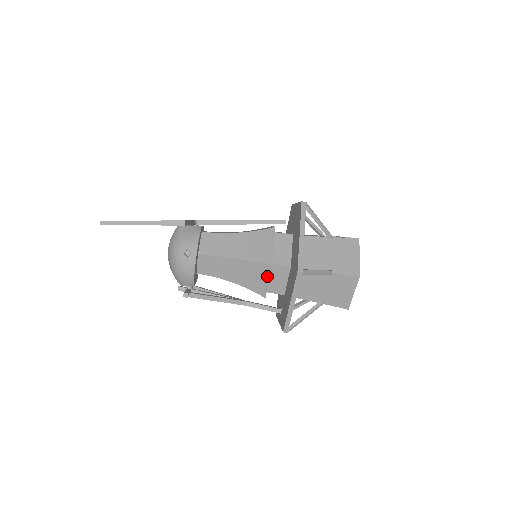
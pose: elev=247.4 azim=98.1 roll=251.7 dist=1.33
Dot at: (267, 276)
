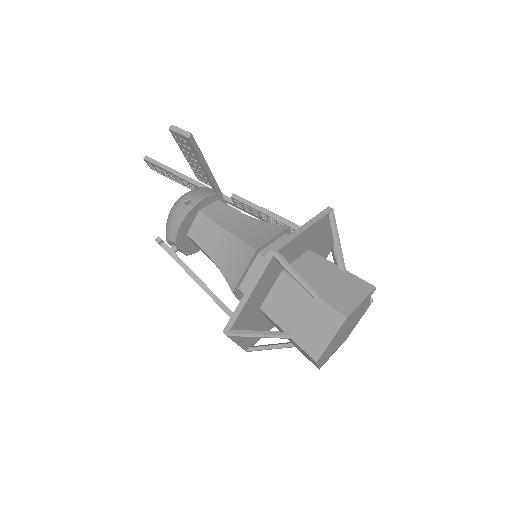
Dot at: (246, 263)
